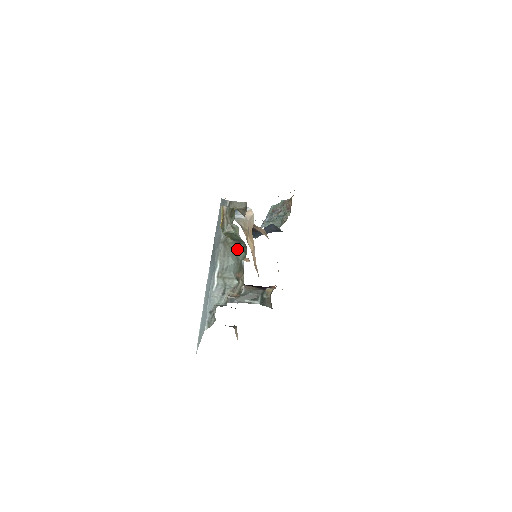
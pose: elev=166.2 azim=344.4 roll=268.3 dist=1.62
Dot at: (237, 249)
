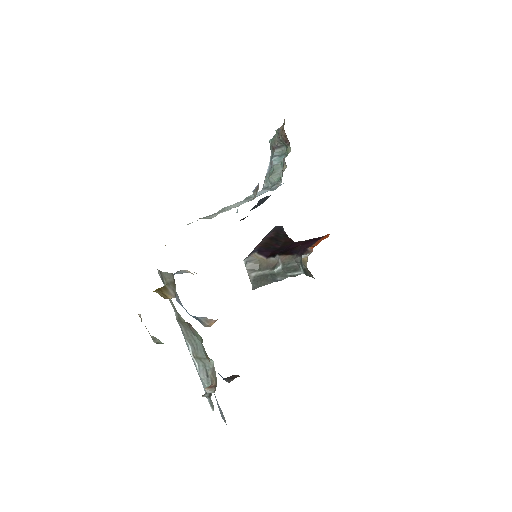
Dot at: (192, 330)
